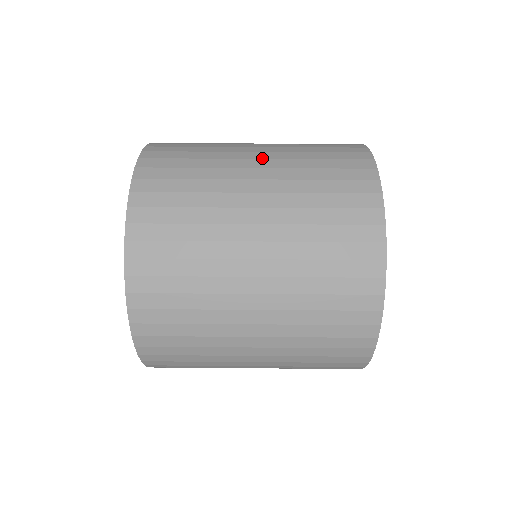
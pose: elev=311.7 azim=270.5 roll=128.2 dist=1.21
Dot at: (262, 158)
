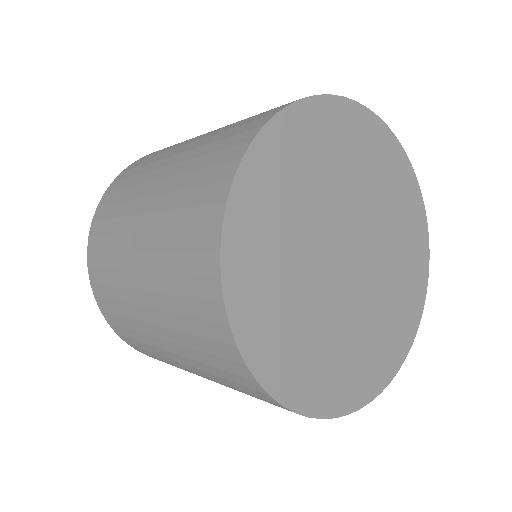
Dot at: occluded
